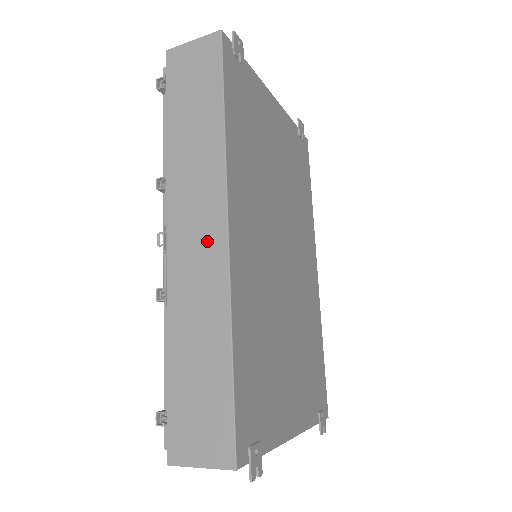
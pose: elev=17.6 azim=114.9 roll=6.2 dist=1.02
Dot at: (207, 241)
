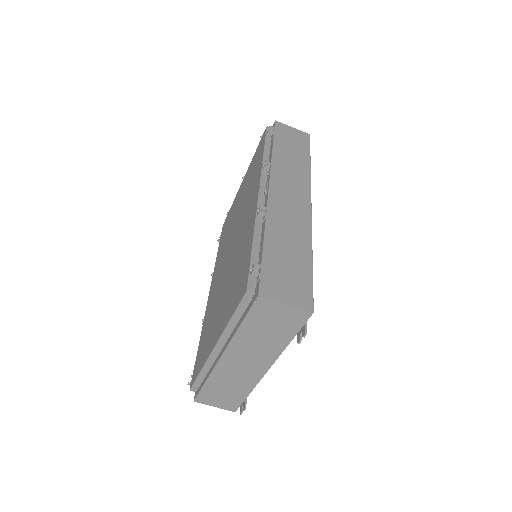
Dot at: (298, 202)
